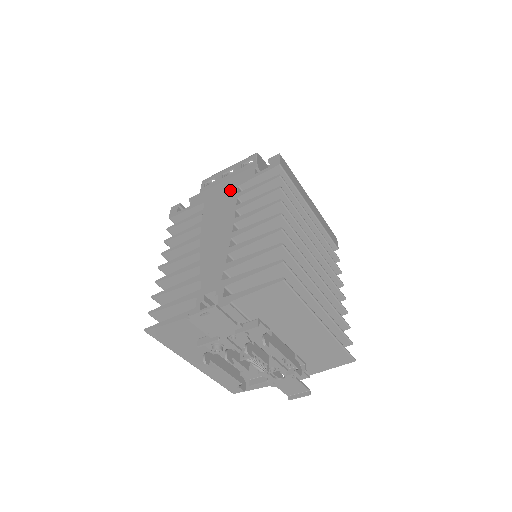
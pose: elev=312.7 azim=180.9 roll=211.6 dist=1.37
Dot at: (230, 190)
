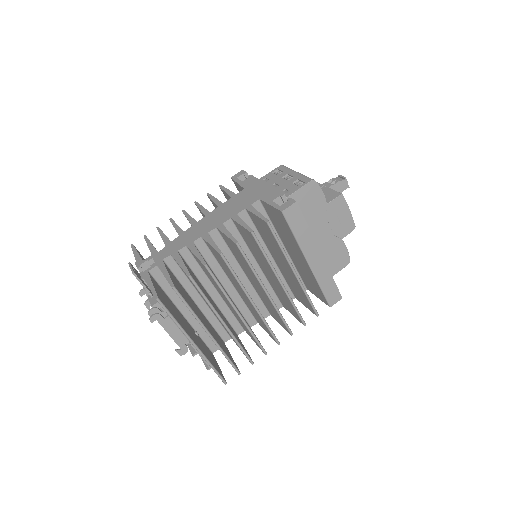
Dot at: (255, 197)
